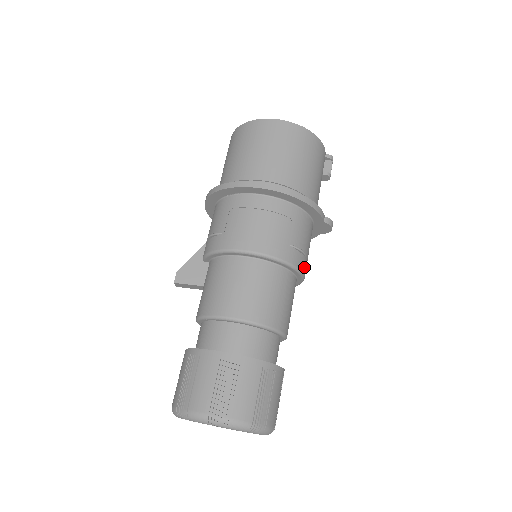
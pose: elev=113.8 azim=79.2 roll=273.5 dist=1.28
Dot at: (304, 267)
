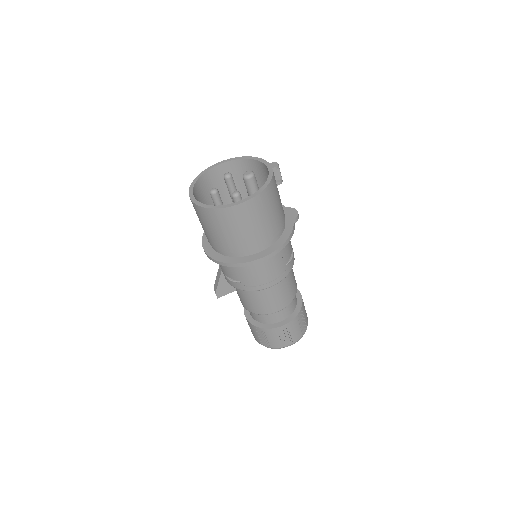
Dot at: (293, 255)
